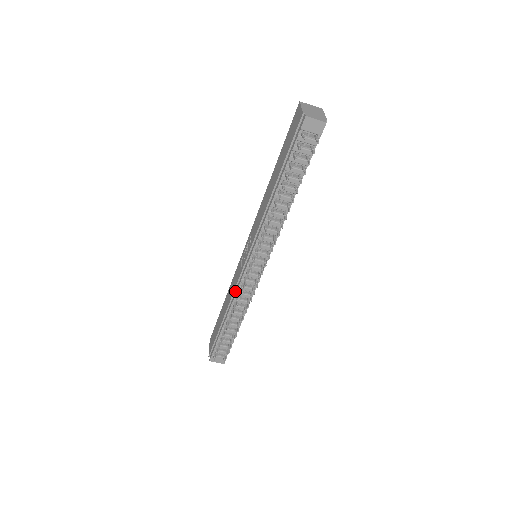
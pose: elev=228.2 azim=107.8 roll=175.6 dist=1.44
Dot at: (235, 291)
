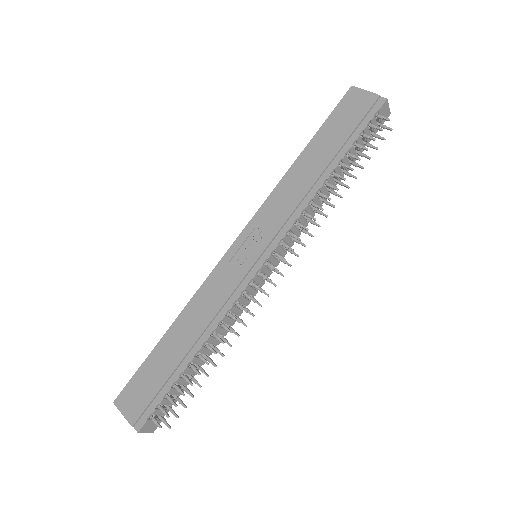
Dot at: (225, 305)
